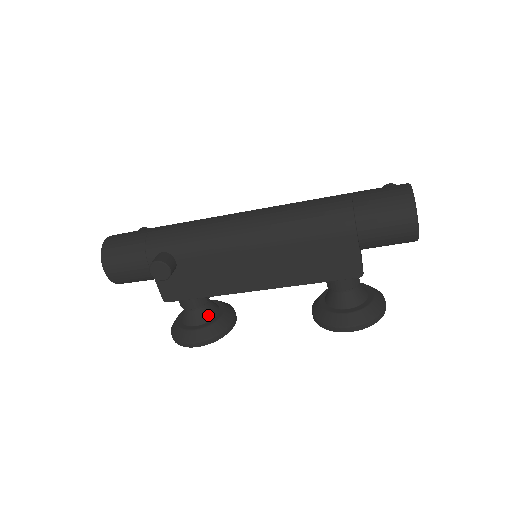
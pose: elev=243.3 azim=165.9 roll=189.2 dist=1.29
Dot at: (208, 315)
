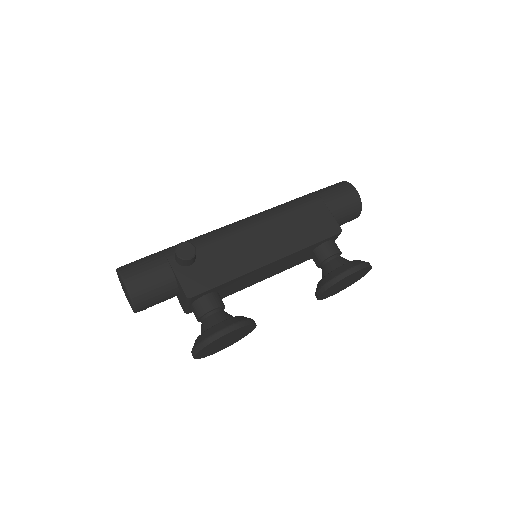
Dot at: (230, 315)
